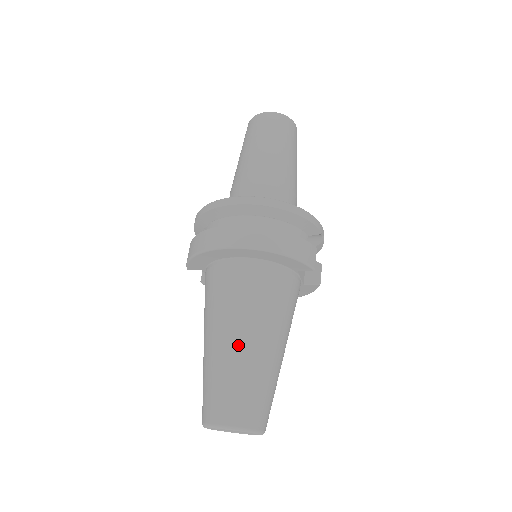
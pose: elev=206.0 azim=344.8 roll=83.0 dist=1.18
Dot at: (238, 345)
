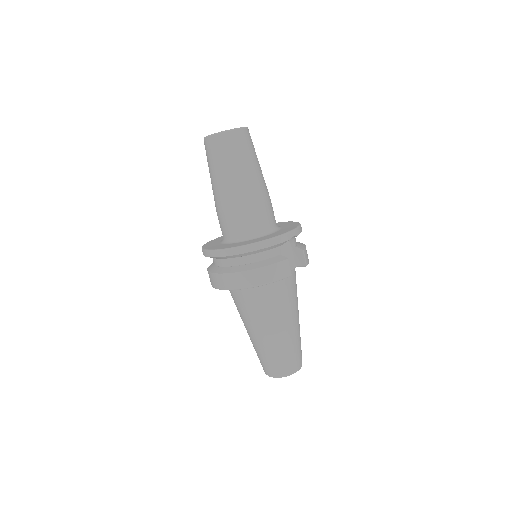
Dot at: (261, 337)
